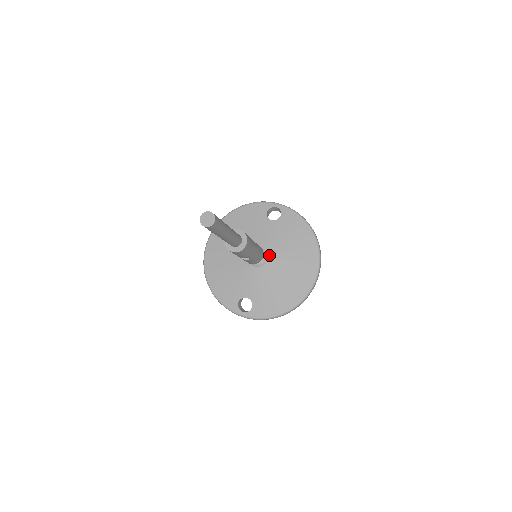
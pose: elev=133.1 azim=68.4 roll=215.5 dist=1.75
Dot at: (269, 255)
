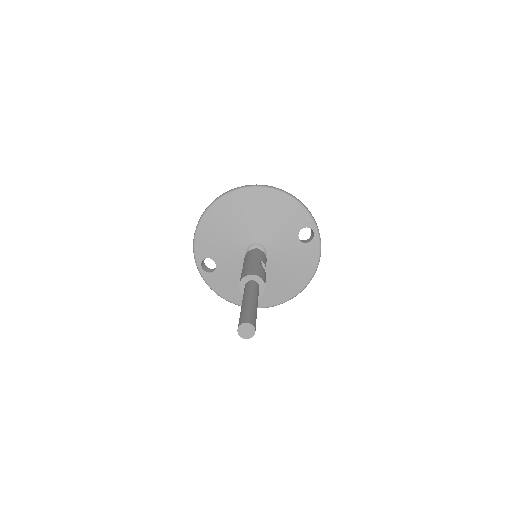
Dot at: occluded
